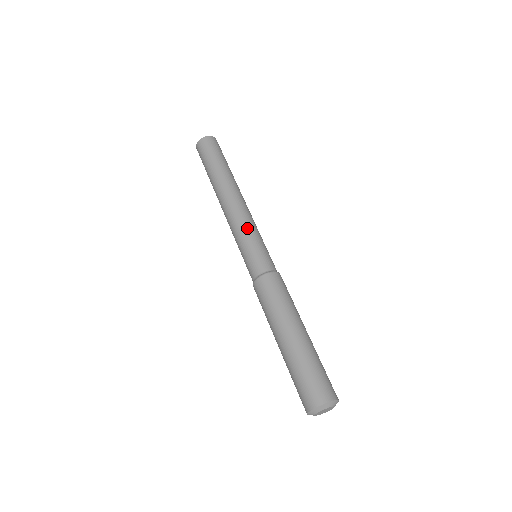
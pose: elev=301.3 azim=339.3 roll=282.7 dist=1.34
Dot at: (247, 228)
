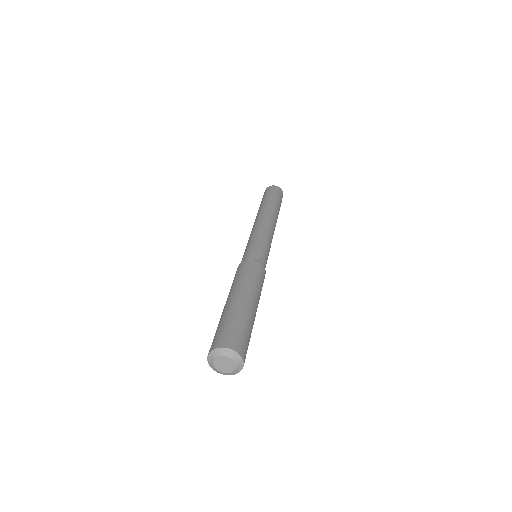
Dot at: (268, 238)
